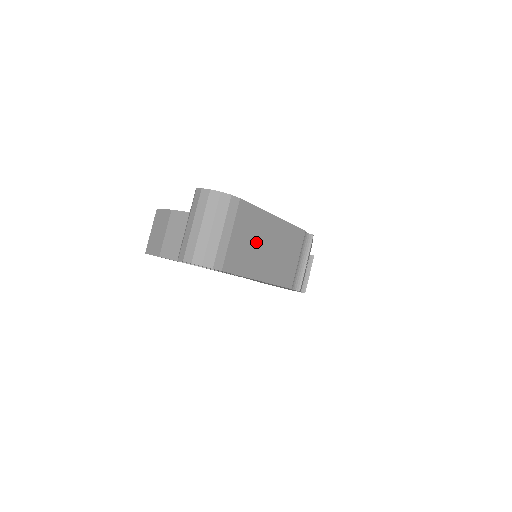
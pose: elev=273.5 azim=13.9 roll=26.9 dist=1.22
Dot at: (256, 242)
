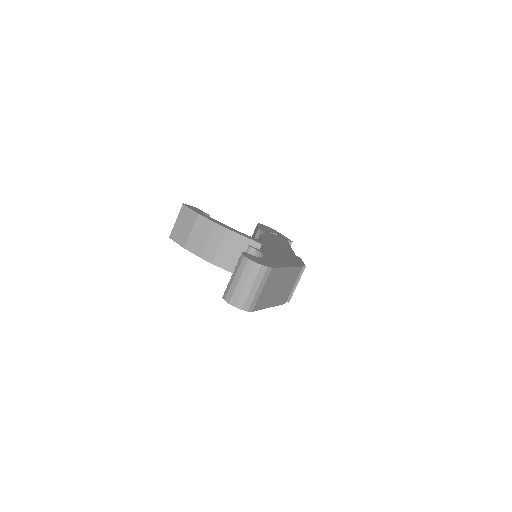
Dot at: (274, 287)
